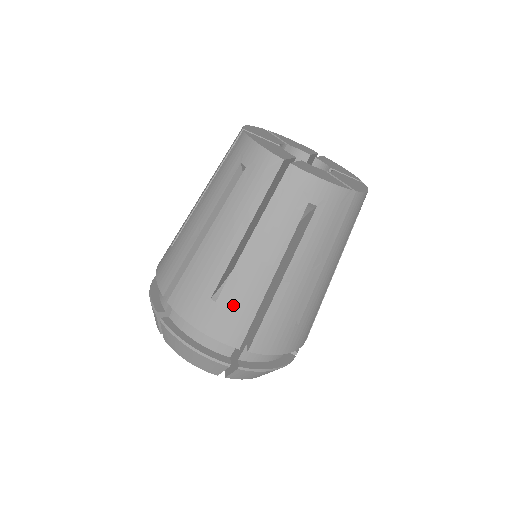
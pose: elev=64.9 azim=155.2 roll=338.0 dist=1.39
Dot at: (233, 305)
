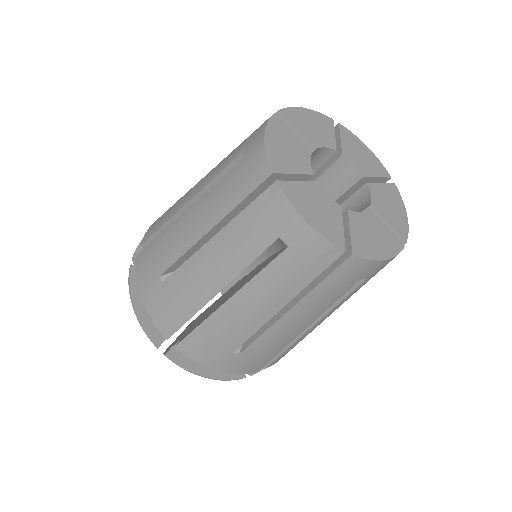
Dot at: (258, 354)
